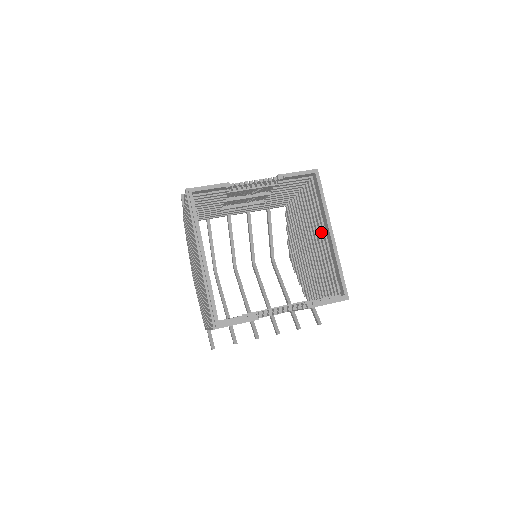
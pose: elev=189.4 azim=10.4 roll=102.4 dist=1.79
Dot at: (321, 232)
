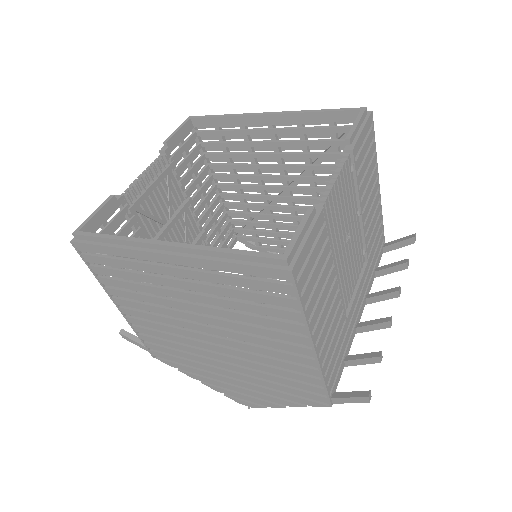
Dot at: (266, 142)
